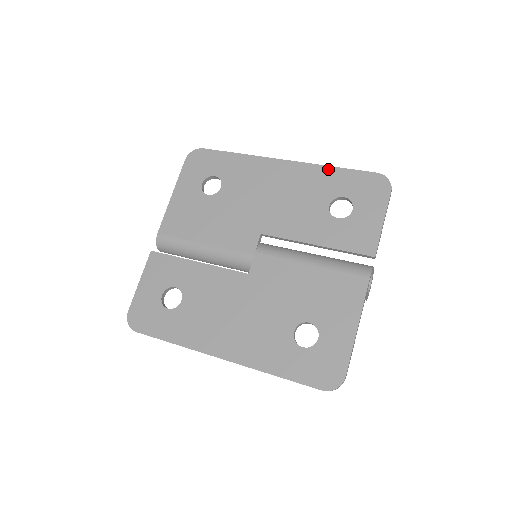
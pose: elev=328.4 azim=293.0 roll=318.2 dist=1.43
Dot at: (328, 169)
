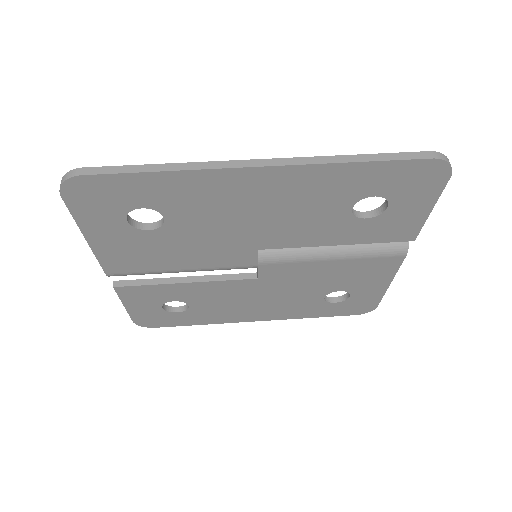
Dot at: (346, 168)
